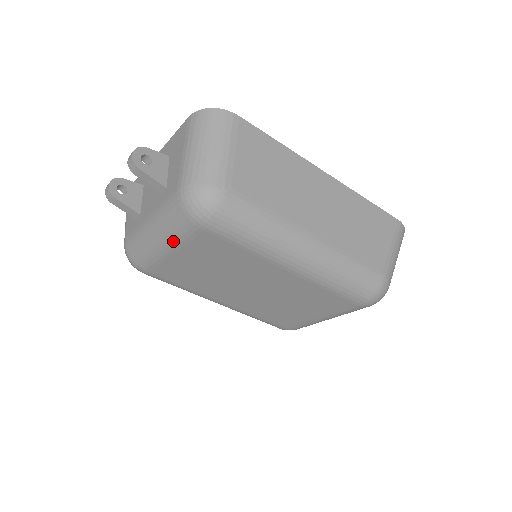
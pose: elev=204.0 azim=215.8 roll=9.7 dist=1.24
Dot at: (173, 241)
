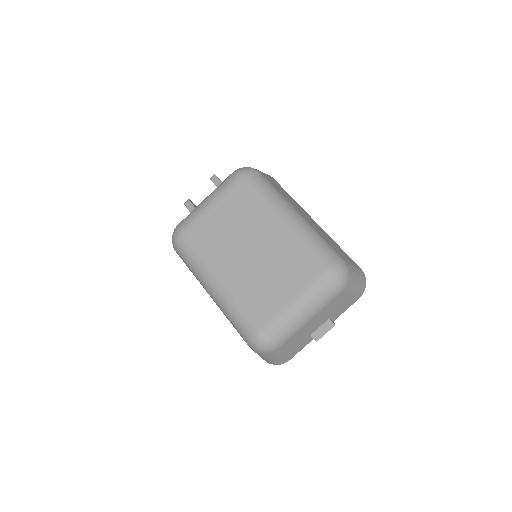
Dot at: (216, 196)
